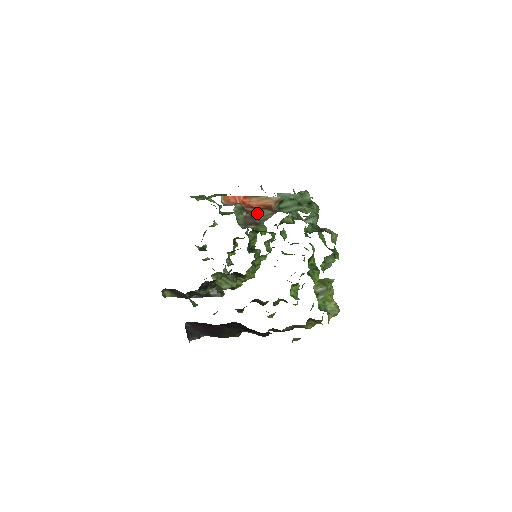
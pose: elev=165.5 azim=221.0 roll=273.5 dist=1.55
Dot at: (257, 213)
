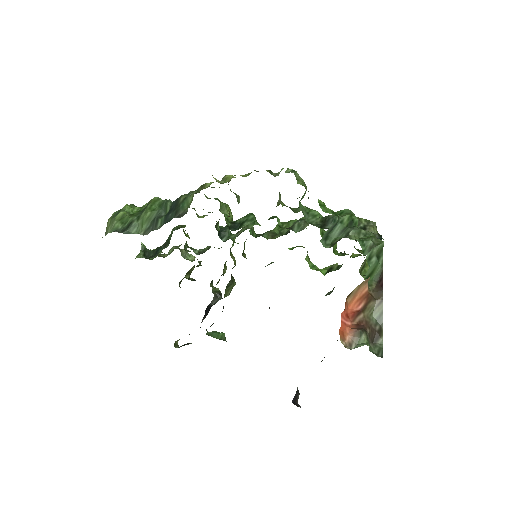
Dot at: (367, 316)
